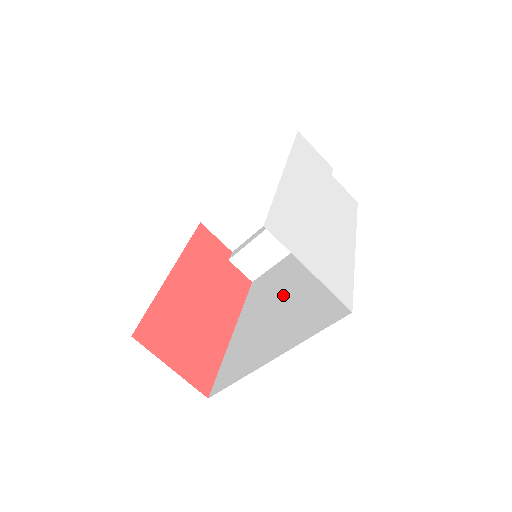
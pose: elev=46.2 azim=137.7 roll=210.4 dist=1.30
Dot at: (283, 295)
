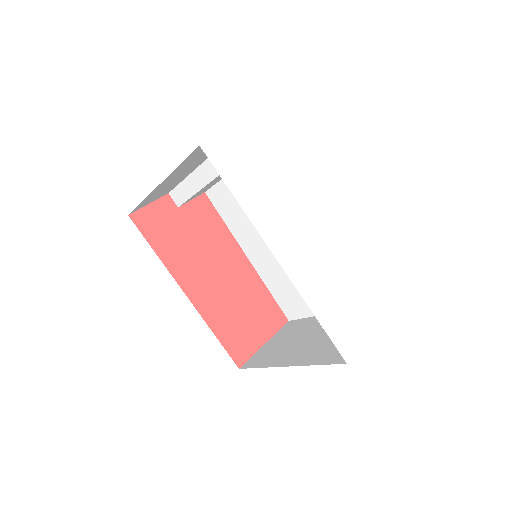
Dot at: occluded
